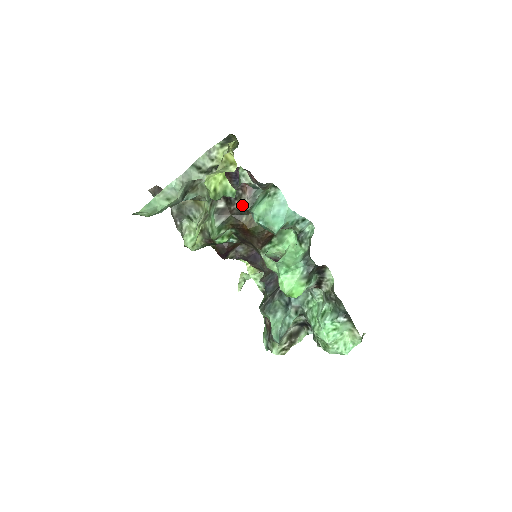
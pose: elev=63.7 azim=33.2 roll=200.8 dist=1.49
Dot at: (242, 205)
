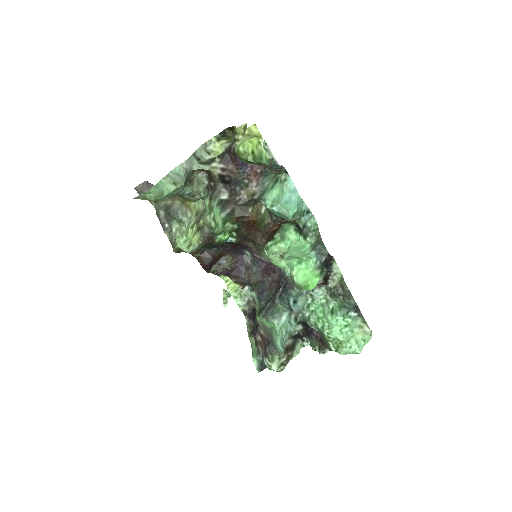
Dot at: (249, 194)
